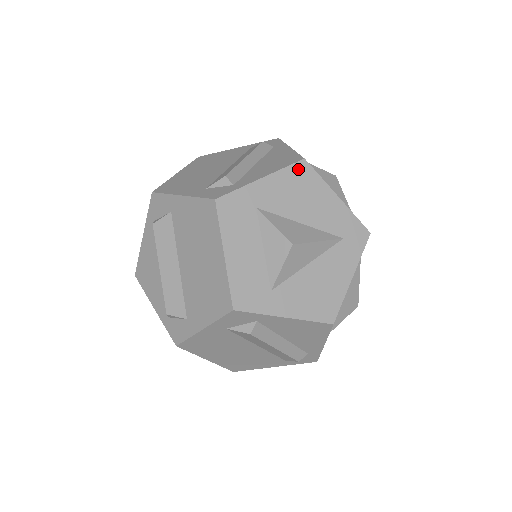
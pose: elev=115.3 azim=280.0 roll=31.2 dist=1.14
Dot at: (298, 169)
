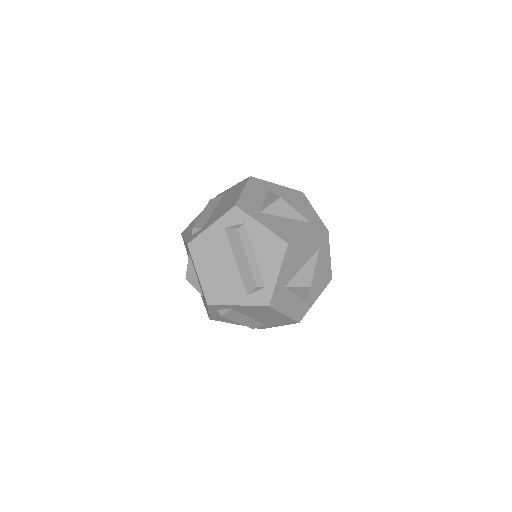
Dot at: (298, 192)
